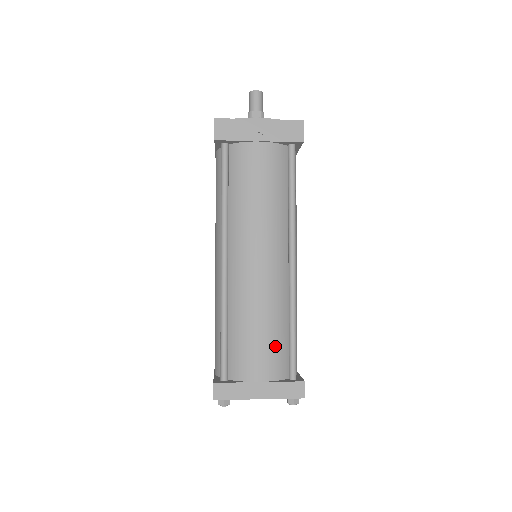
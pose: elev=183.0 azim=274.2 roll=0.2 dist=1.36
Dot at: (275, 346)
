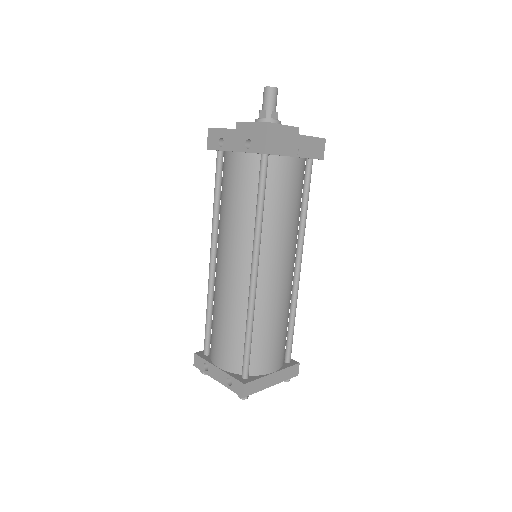
Dot at: (284, 340)
